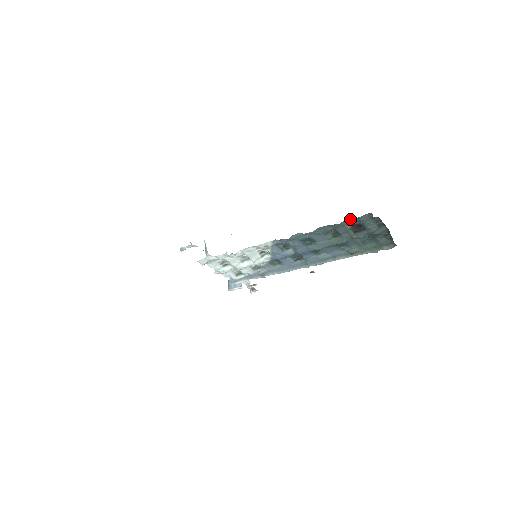
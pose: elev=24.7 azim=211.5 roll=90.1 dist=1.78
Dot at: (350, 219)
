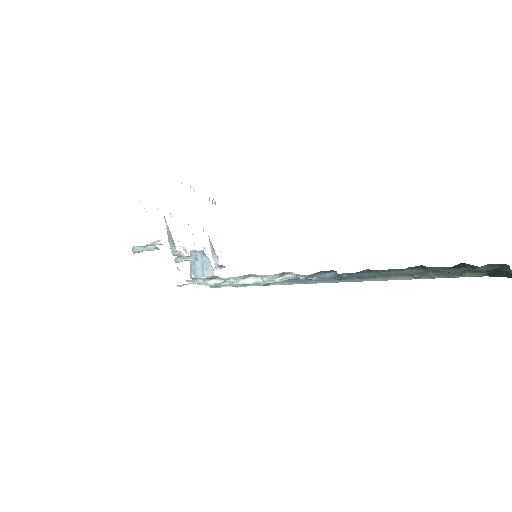
Dot at: (472, 271)
